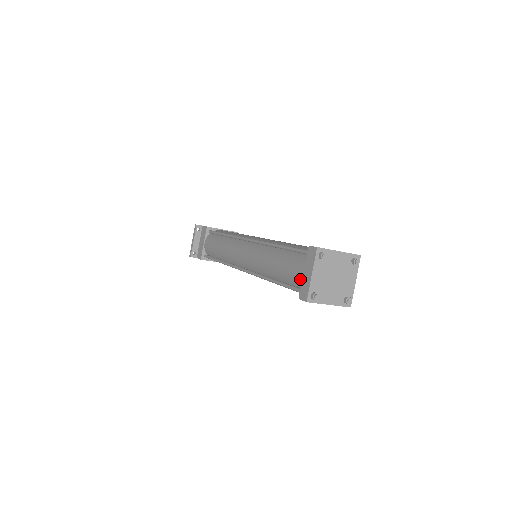
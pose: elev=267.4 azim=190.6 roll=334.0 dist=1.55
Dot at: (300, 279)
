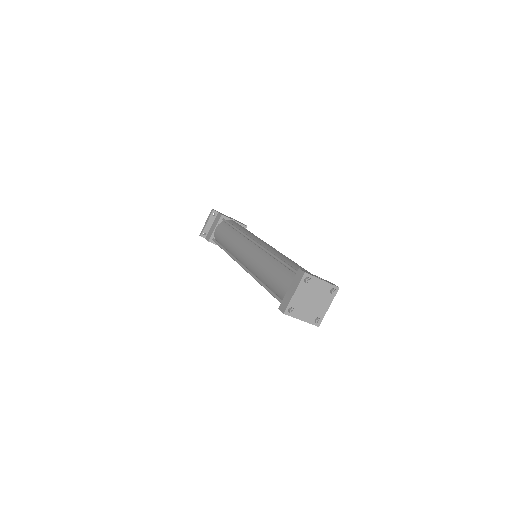
Dot at: (284, 293)
